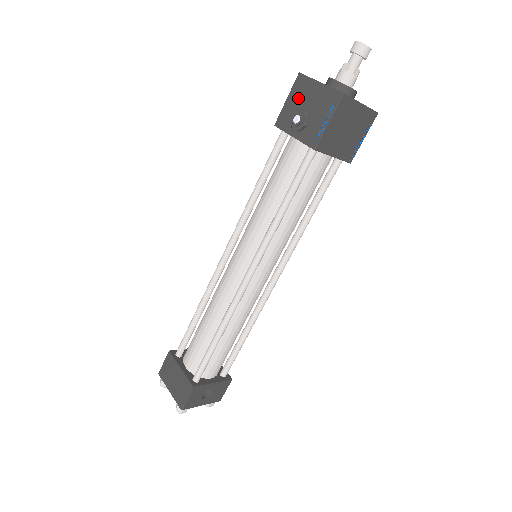
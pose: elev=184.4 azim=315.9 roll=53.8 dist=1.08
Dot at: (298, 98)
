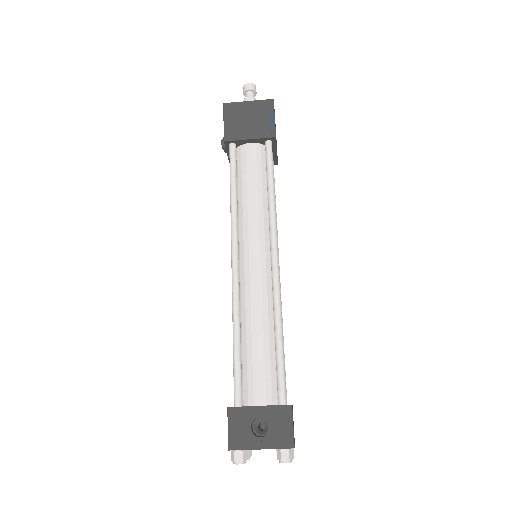
Dot at: occluded
